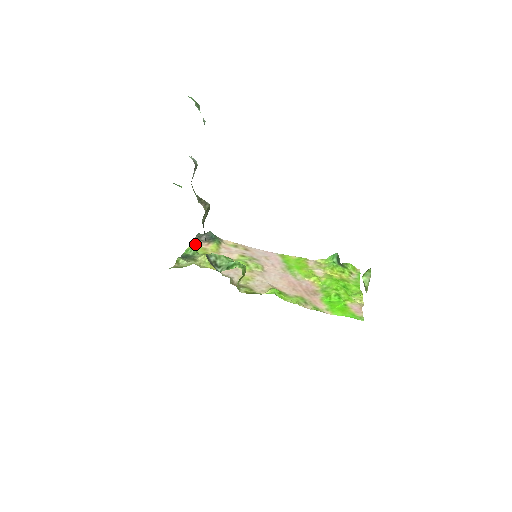
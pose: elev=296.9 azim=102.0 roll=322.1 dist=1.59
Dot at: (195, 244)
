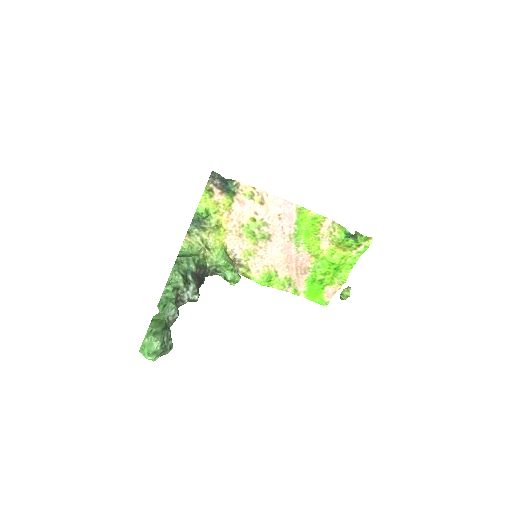
Dot at: (207, 194)
